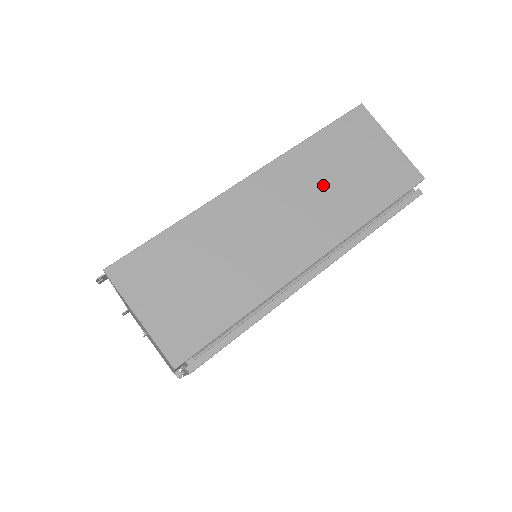
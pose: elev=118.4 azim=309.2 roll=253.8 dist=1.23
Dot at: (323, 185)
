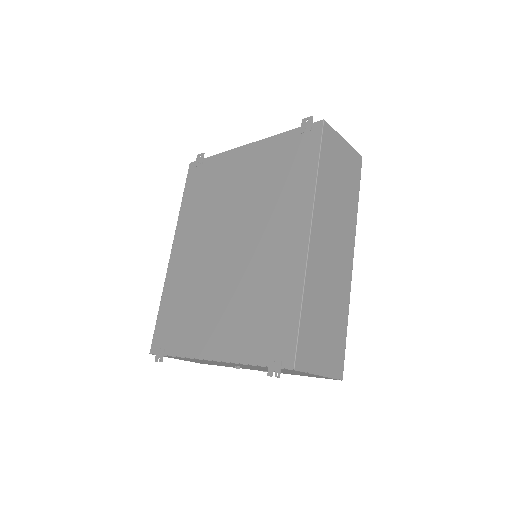
Dot at: (336, 204)
